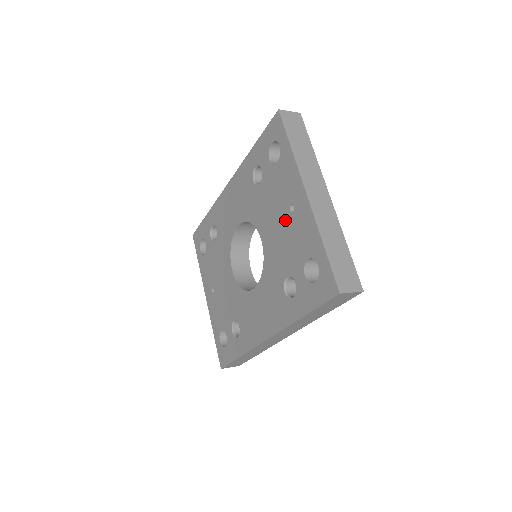
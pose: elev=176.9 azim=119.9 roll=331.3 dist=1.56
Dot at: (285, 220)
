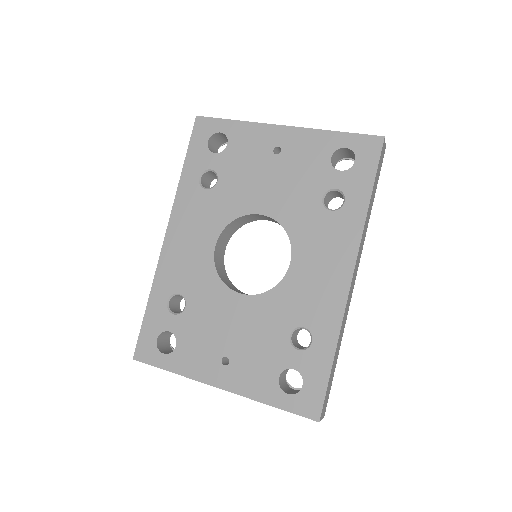
Dot at: (278, 166)
